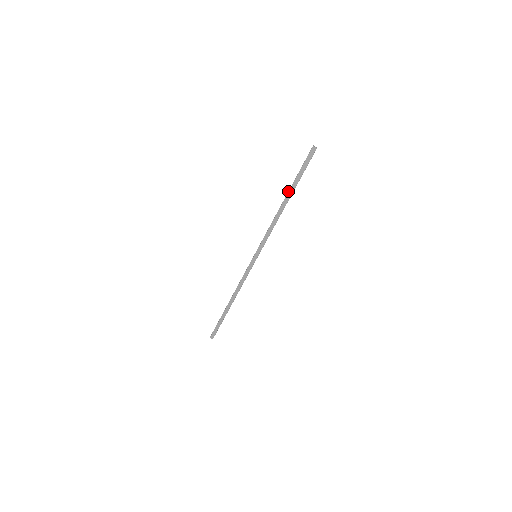
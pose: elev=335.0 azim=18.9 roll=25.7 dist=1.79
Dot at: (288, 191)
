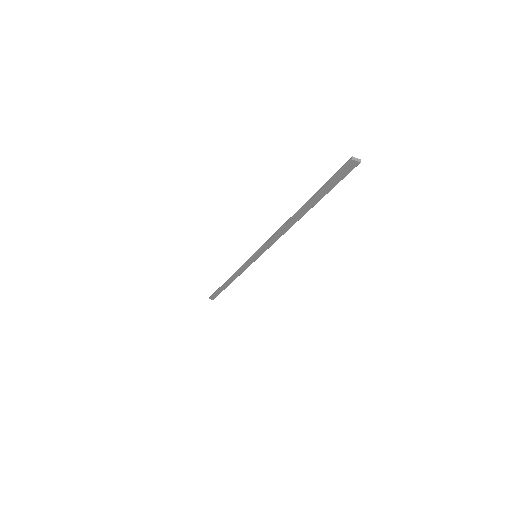
Dot at: (302, 208)
